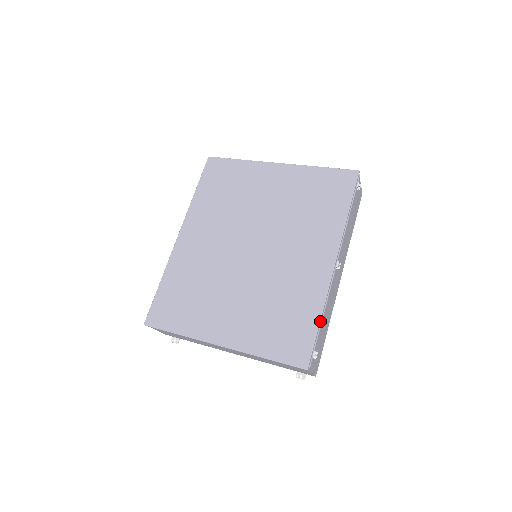
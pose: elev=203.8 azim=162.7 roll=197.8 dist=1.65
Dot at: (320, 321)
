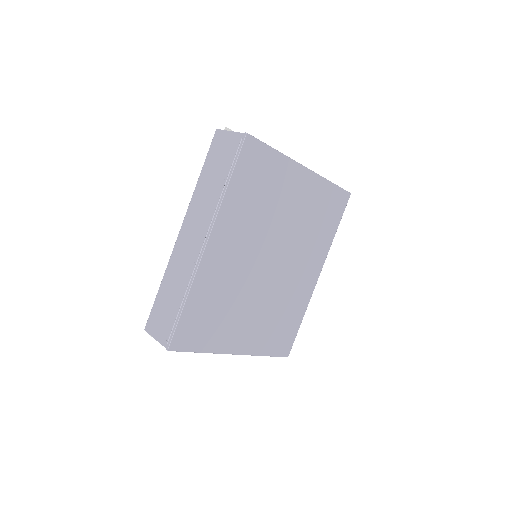
Dot at: (301, 322)
